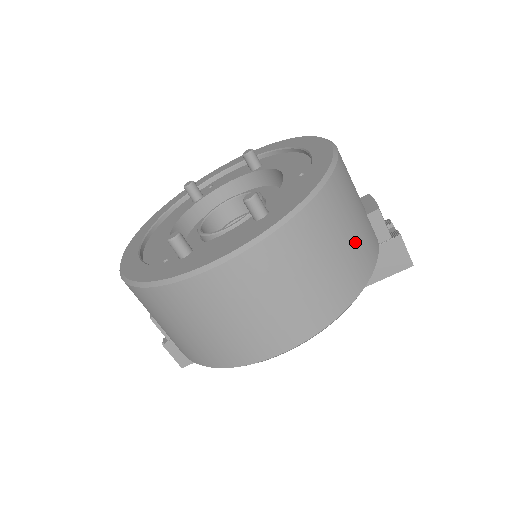
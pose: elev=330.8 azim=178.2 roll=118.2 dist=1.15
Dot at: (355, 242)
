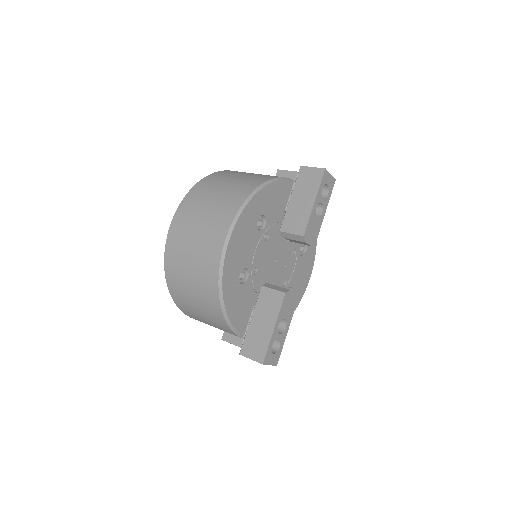
Dot at: (248, 177)
